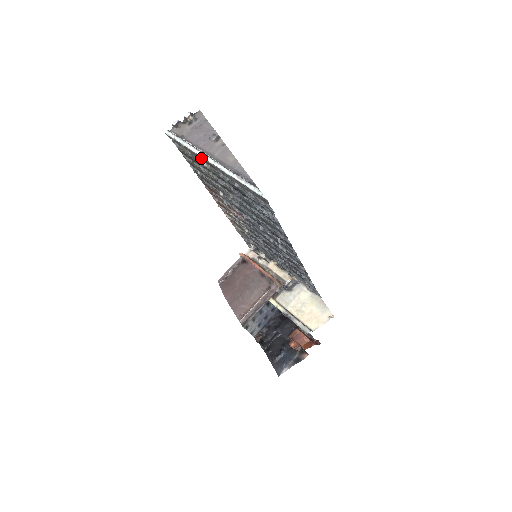
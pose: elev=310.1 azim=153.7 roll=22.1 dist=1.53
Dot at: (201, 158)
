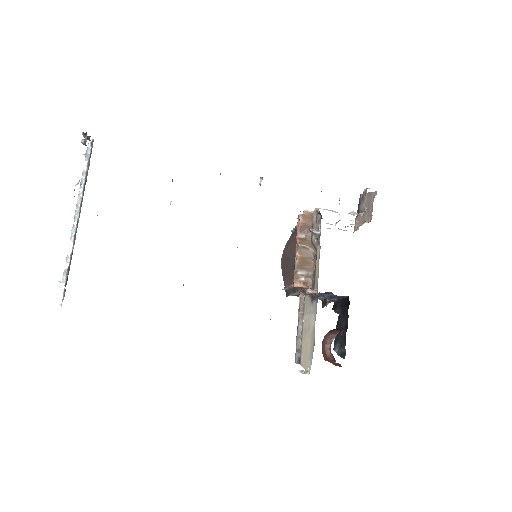
Dot at: occluded
